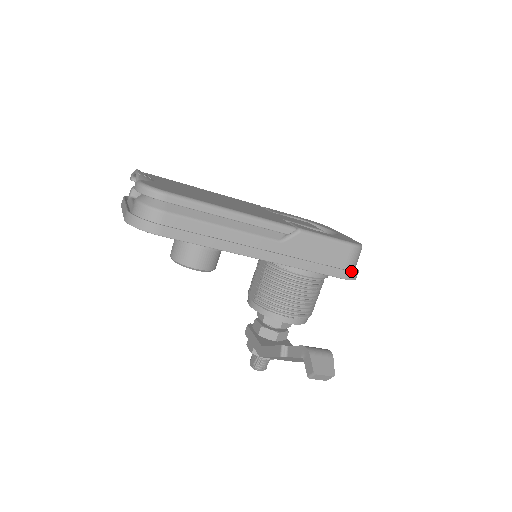
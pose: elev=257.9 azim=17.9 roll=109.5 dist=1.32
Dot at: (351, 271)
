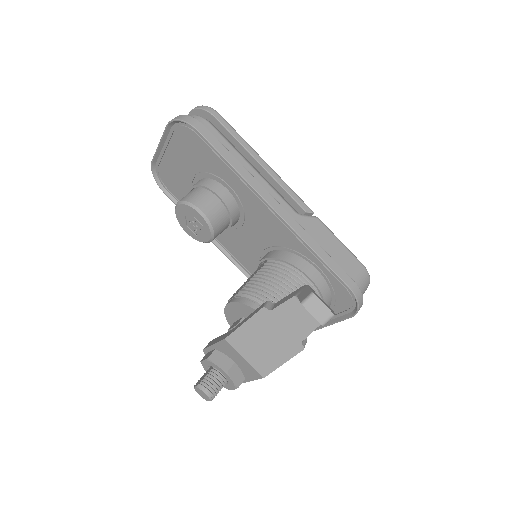
Dot at: (358, 286)
